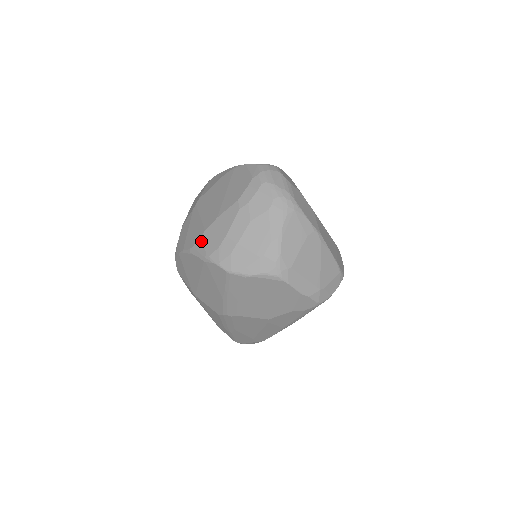
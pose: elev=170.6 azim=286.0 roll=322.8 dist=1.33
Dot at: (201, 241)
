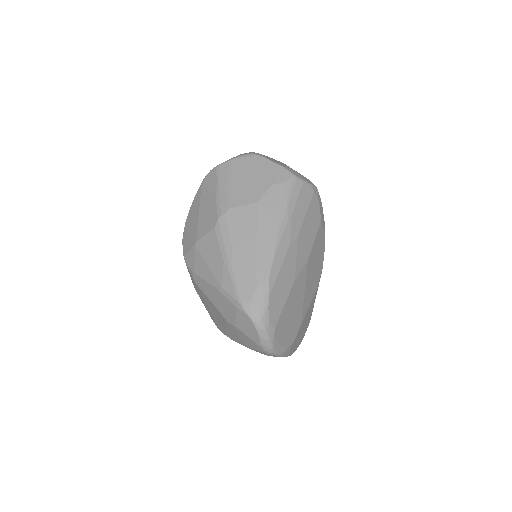
Dot at: occluded
